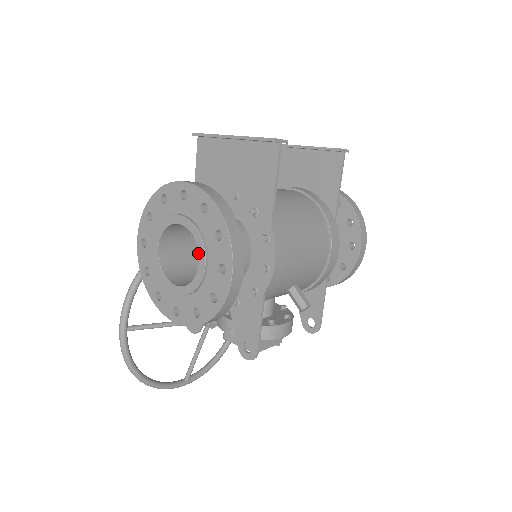
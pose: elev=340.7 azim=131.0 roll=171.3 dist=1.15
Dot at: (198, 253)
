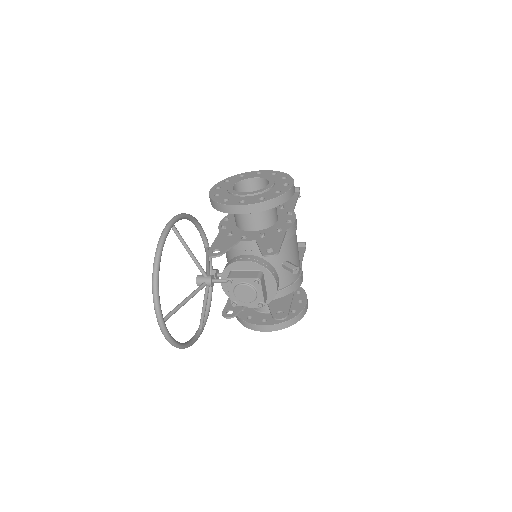
Dot at: (269, 181)
